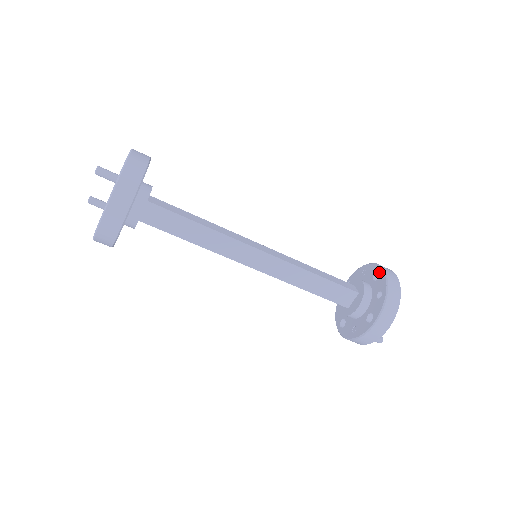
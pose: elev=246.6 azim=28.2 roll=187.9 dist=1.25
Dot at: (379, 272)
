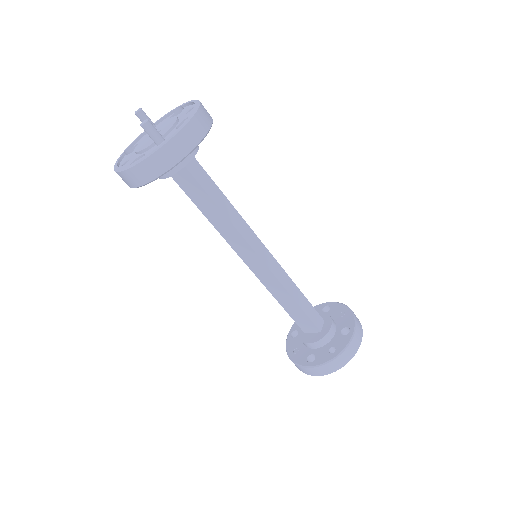
Dot at: (350, 331)
